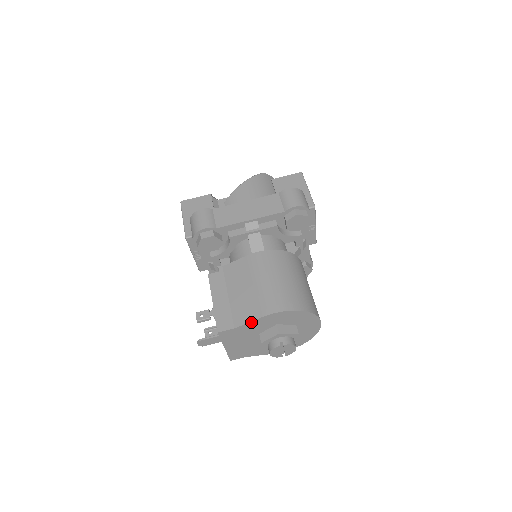
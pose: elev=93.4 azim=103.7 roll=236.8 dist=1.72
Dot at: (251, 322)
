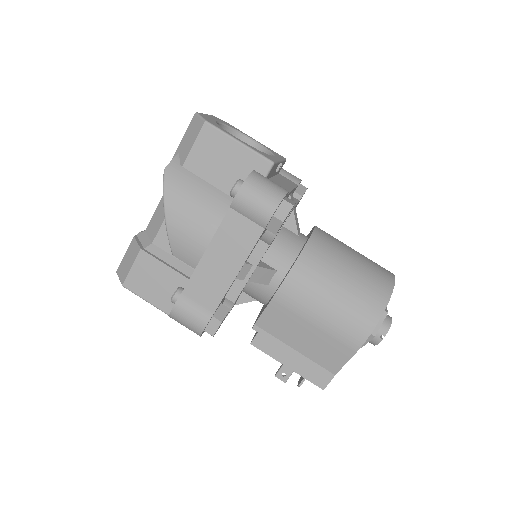
Dot at: (347, 361)
